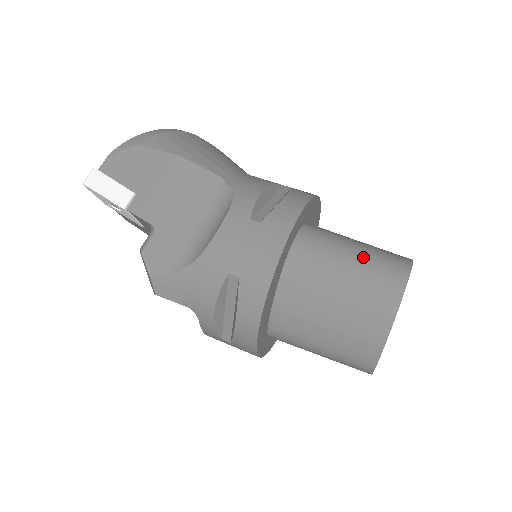
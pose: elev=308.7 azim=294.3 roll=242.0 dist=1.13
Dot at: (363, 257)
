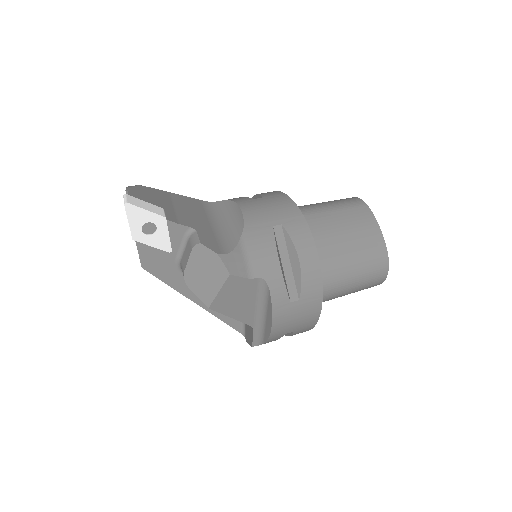
Dot at: (327, 202)
